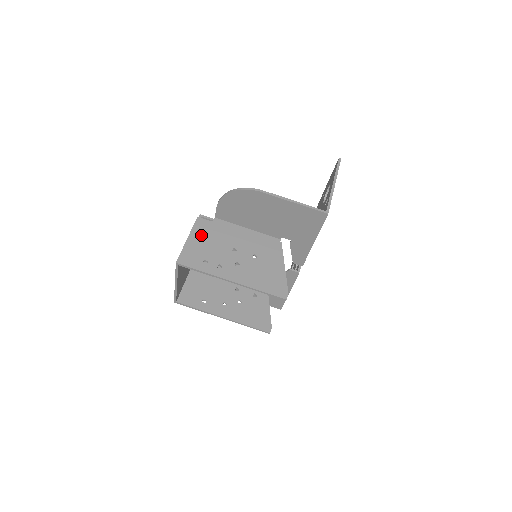
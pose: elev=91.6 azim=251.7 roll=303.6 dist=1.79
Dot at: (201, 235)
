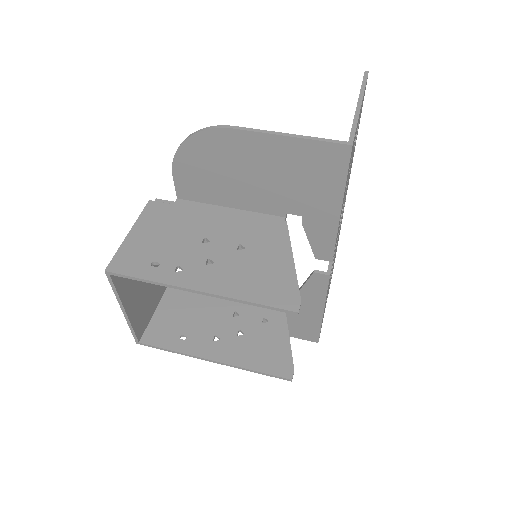
Dot at: (152, 225)
